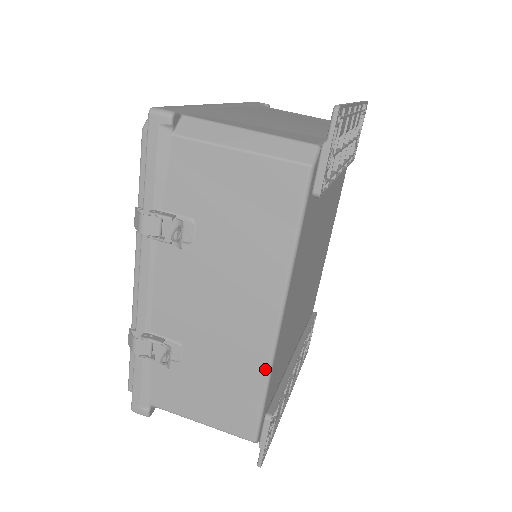
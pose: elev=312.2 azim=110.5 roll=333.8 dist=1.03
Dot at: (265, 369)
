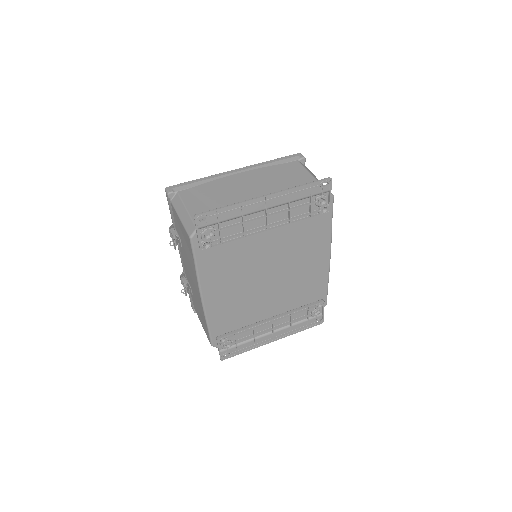
Dot at: (204, 315)
